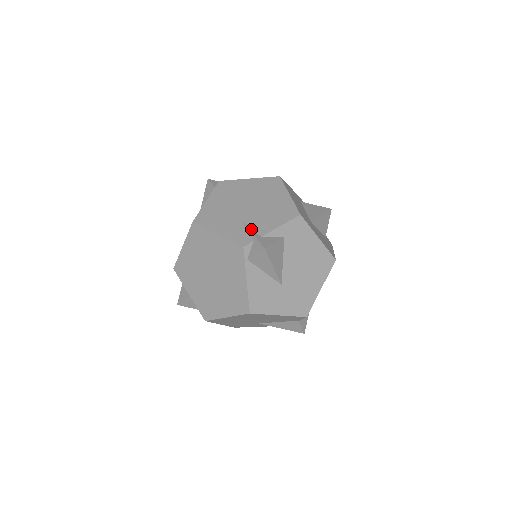
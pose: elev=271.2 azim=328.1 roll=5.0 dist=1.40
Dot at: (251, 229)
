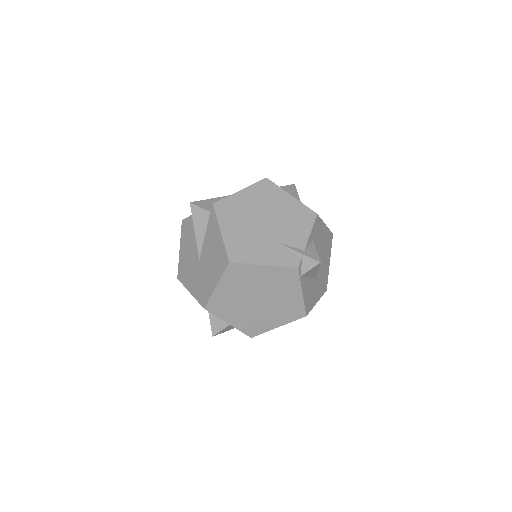
Dot at: (290, 247)
